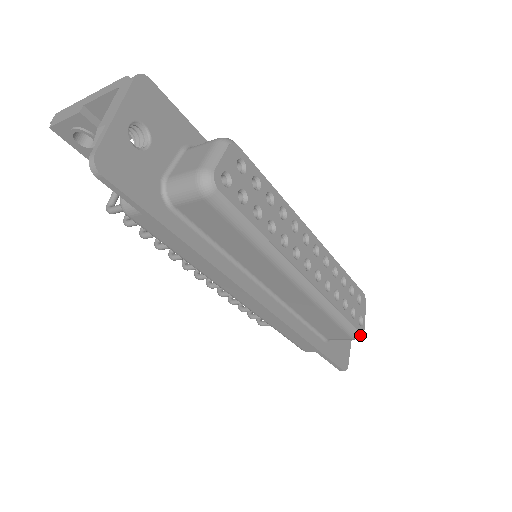
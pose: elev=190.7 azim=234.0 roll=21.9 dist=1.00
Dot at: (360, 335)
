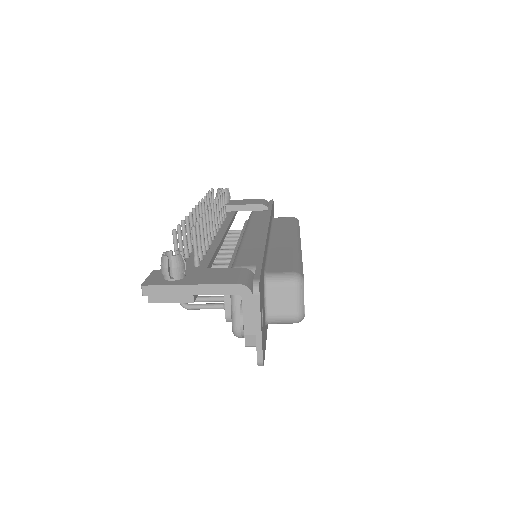
Dot at: occluded
